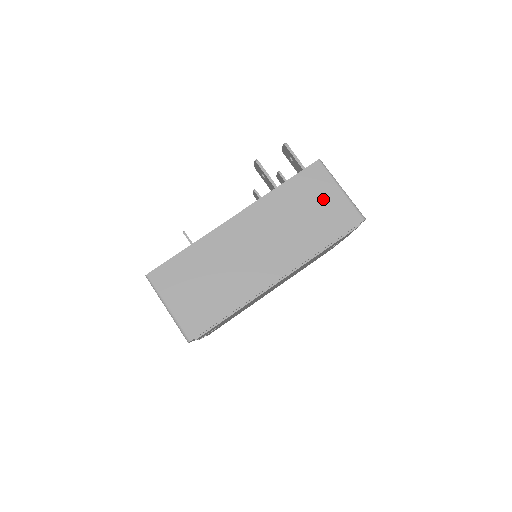
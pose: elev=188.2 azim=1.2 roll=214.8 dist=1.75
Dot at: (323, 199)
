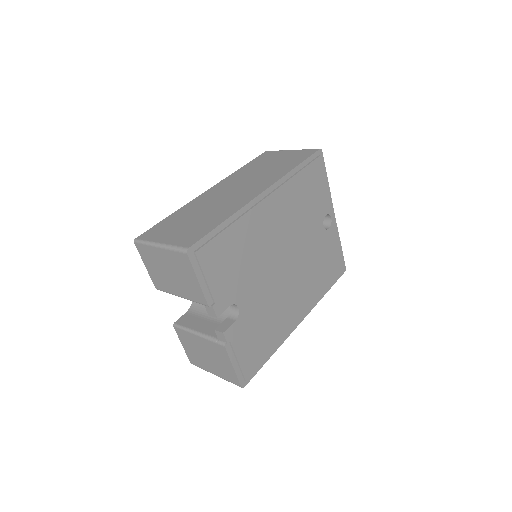
Dot at: (279, 157)
